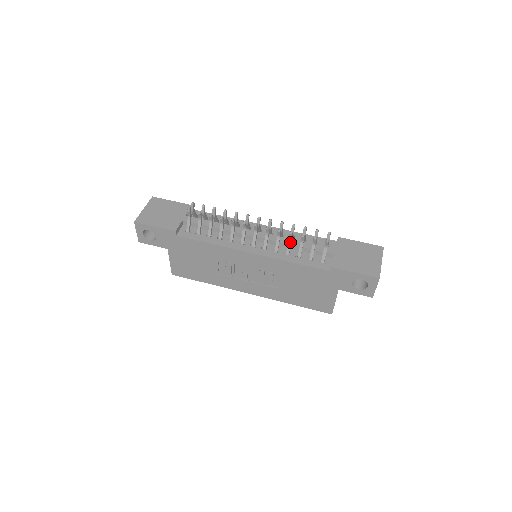
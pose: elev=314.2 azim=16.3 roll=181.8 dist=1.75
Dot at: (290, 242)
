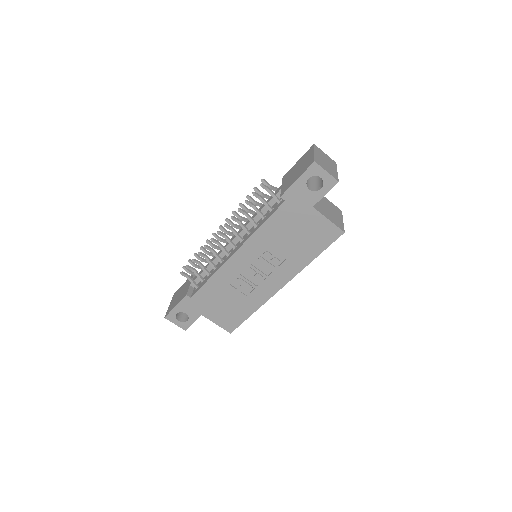
Dot at: (248, 217)
